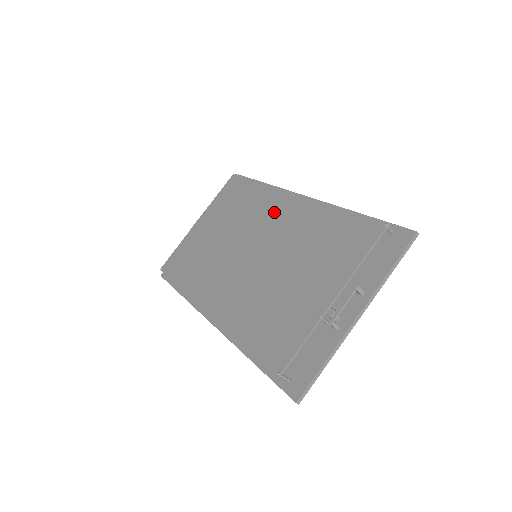
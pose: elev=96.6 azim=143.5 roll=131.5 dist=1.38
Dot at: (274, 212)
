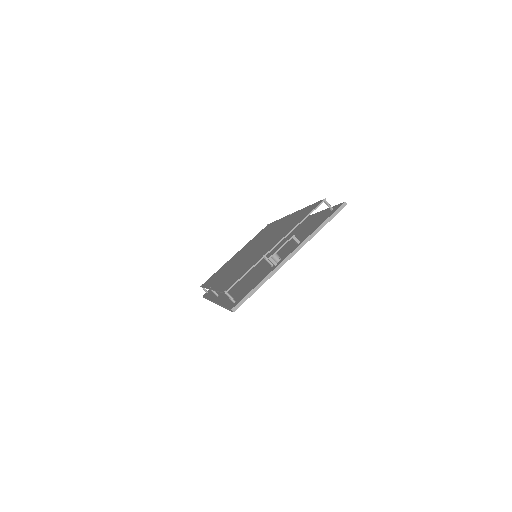
Dot at: (275, 227)
